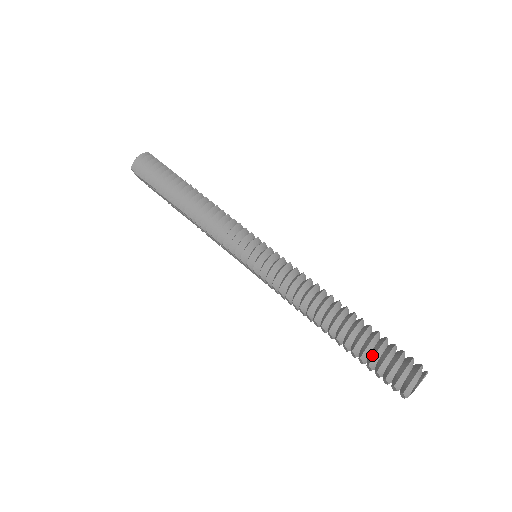
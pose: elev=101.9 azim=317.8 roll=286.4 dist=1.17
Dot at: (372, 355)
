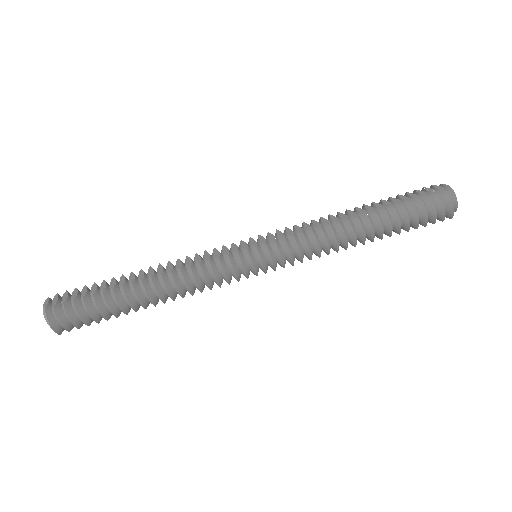
Dot at: (416, 224)
